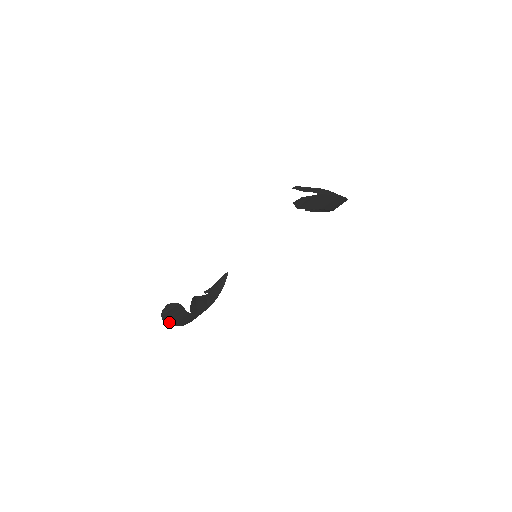
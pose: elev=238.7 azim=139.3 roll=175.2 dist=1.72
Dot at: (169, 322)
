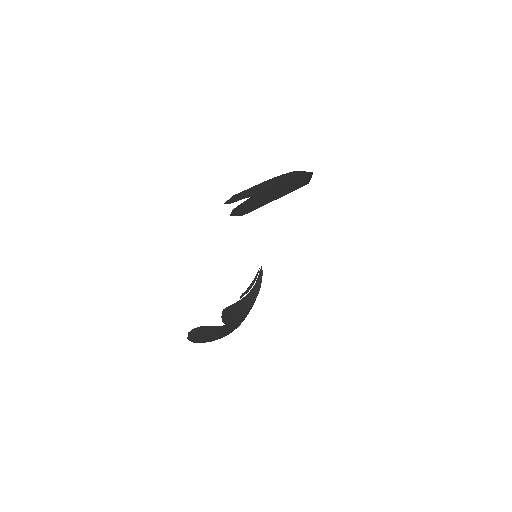
Dot at: (206, 341)
